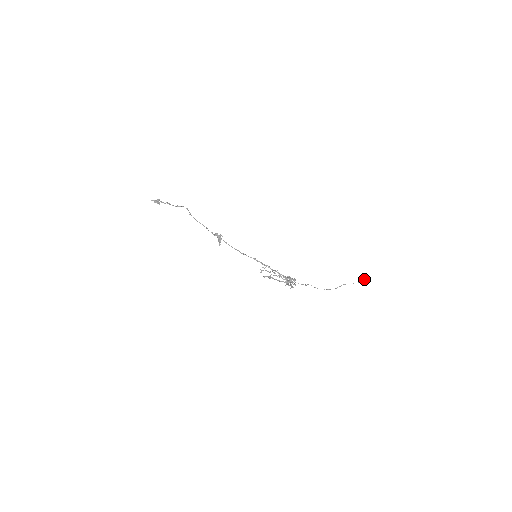
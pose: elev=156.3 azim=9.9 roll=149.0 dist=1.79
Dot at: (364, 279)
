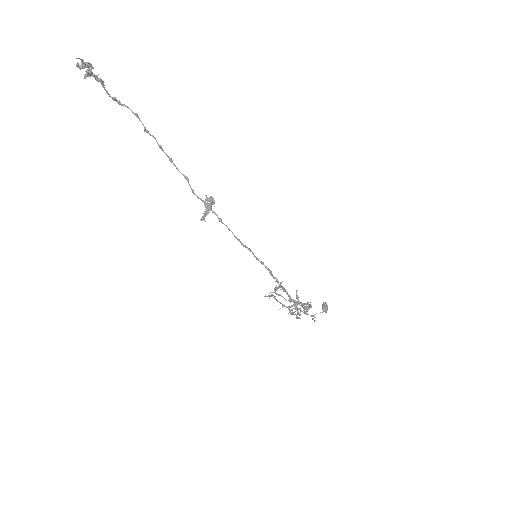
Dot at: occluded
